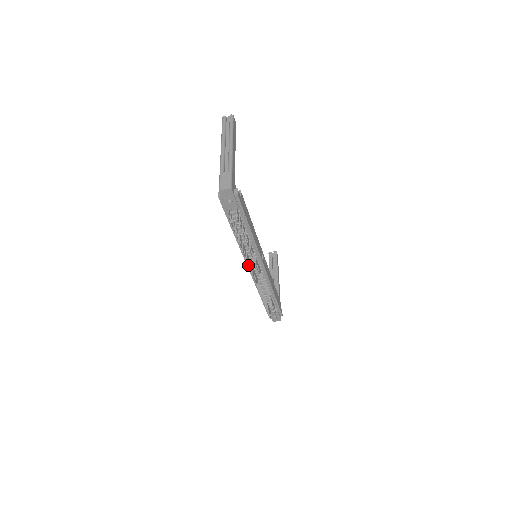
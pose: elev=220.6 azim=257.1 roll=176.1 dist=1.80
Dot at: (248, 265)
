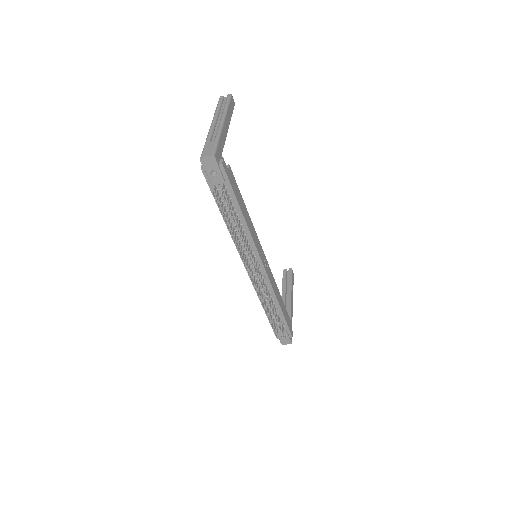
Dot at: (242, 260)
